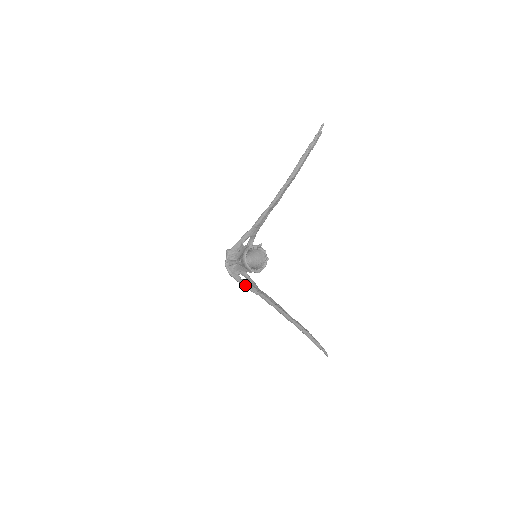
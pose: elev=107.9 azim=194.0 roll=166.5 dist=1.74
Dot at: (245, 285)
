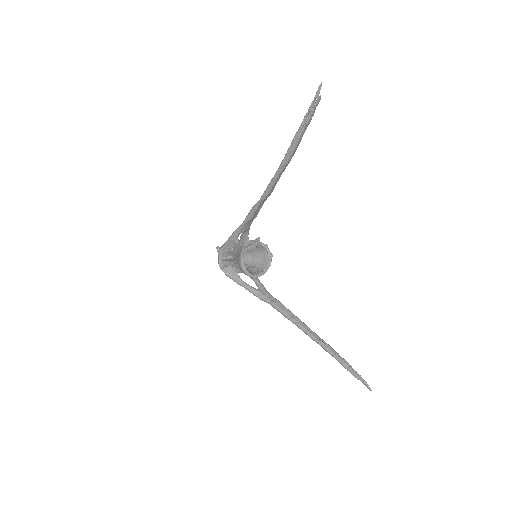
Dot at: (250, 291)
